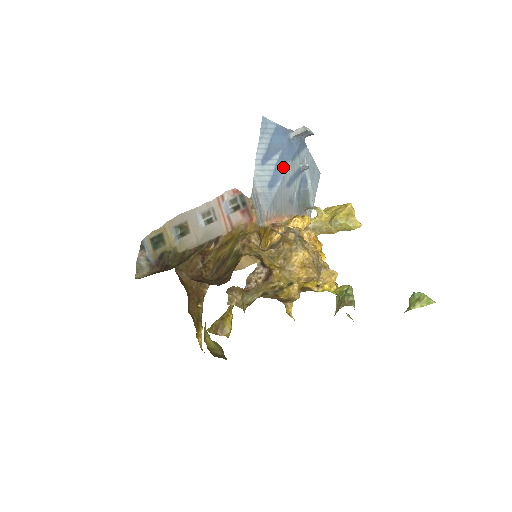
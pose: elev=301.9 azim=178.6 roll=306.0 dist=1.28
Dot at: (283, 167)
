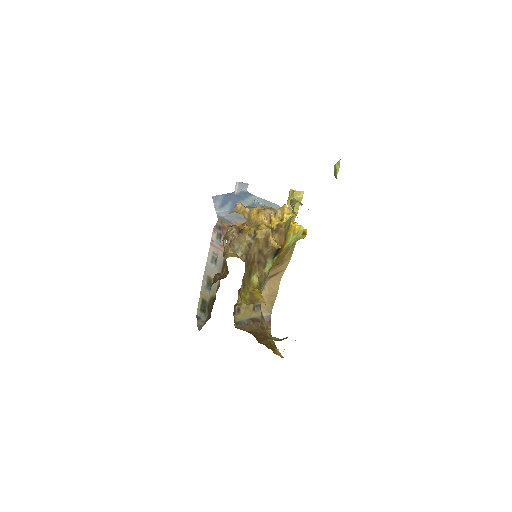
Dot at: occluded
